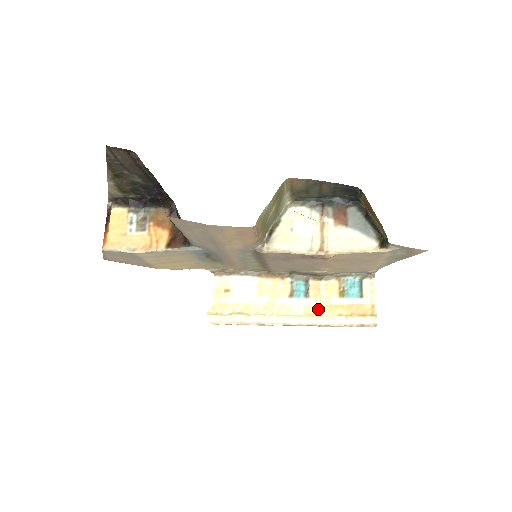
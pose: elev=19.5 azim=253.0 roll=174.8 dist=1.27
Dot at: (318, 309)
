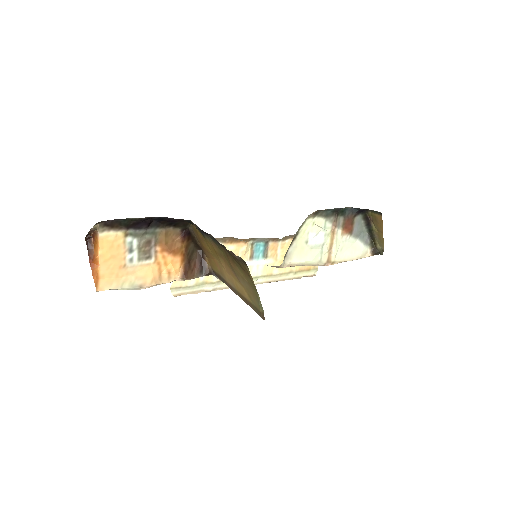
Dot at: (274, 268)
